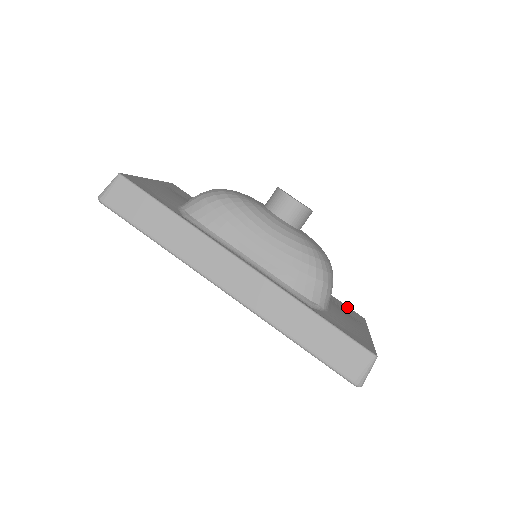
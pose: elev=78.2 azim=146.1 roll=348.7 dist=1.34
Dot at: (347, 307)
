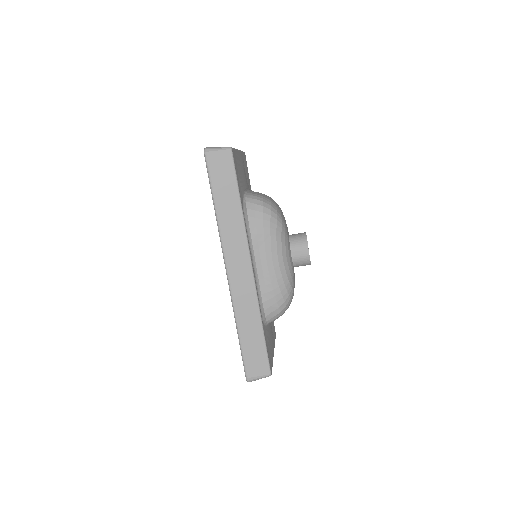
Dot at: (273, 321)
